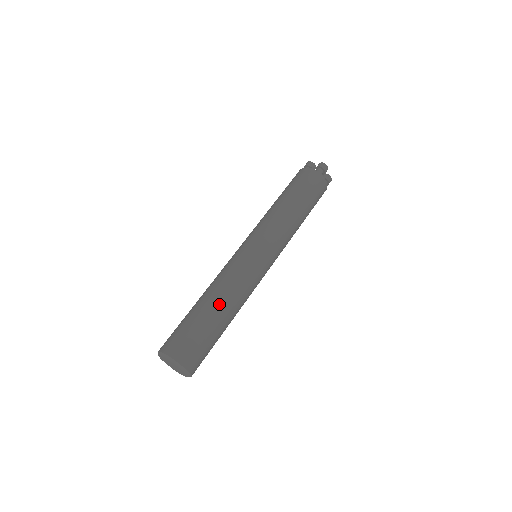
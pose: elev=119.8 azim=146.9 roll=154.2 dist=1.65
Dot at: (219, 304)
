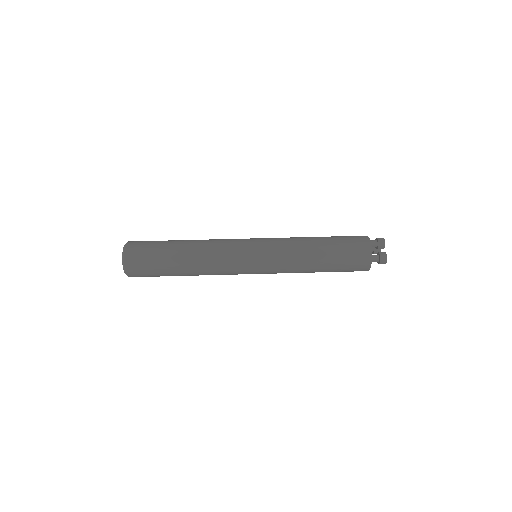
Dot at: (188, 241)
